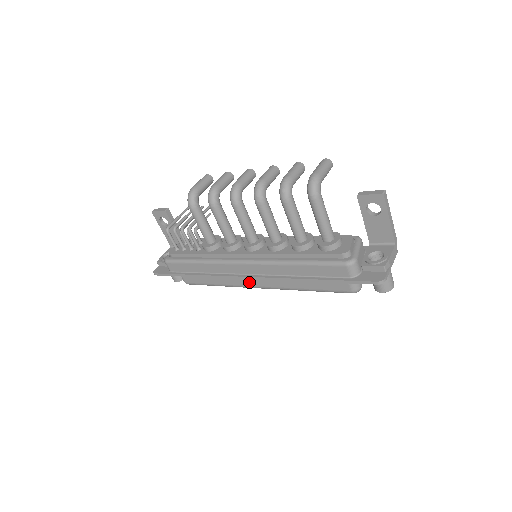
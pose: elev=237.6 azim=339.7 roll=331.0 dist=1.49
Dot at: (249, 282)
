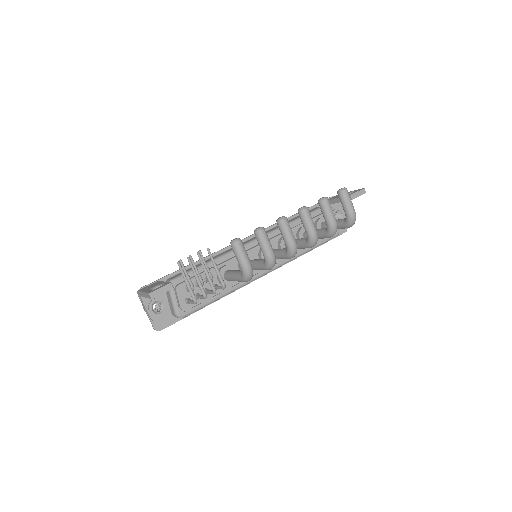
Dot at: occluded
